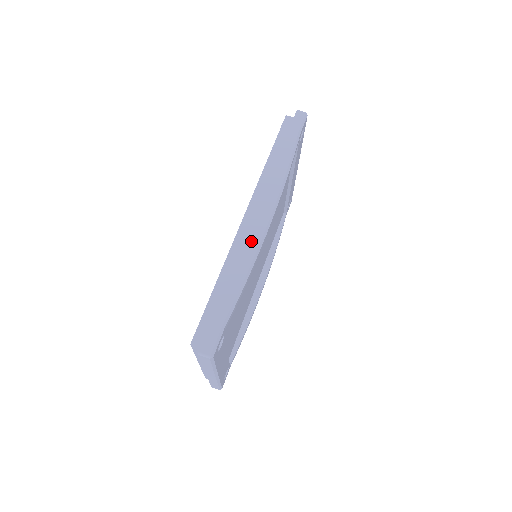
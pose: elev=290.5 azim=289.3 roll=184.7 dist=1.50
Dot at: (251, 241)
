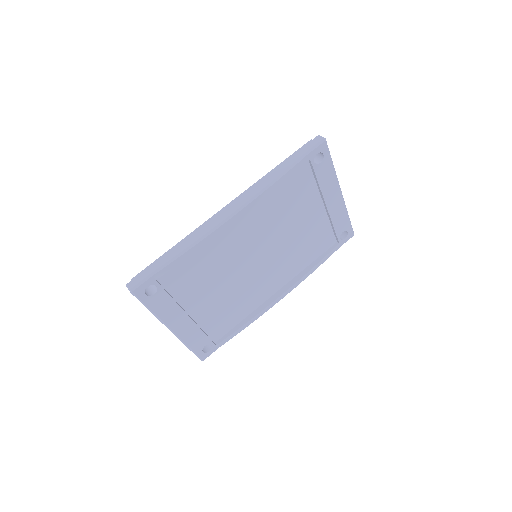
Dot at: (210, 224)
